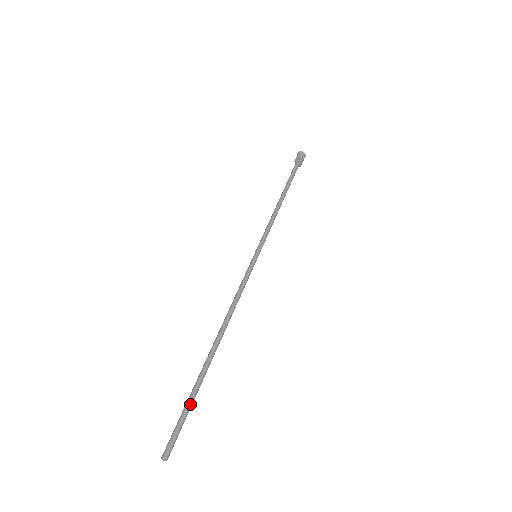
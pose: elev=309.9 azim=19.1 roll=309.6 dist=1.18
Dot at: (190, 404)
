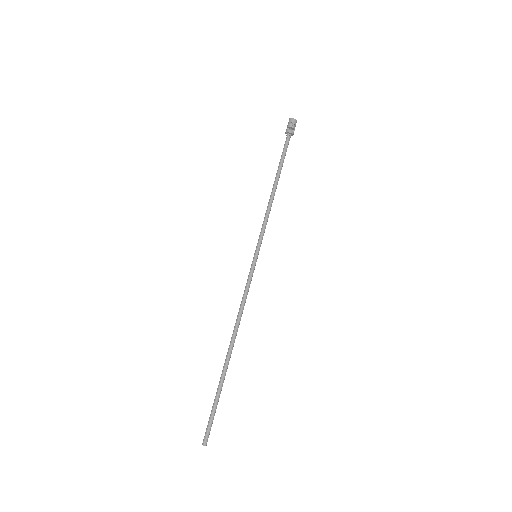
Dot at: (216, 402)
